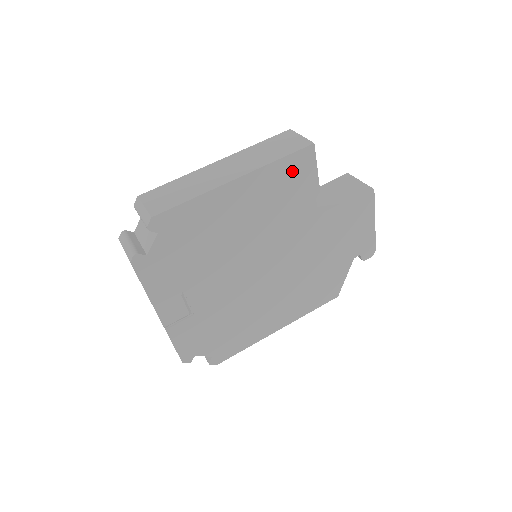
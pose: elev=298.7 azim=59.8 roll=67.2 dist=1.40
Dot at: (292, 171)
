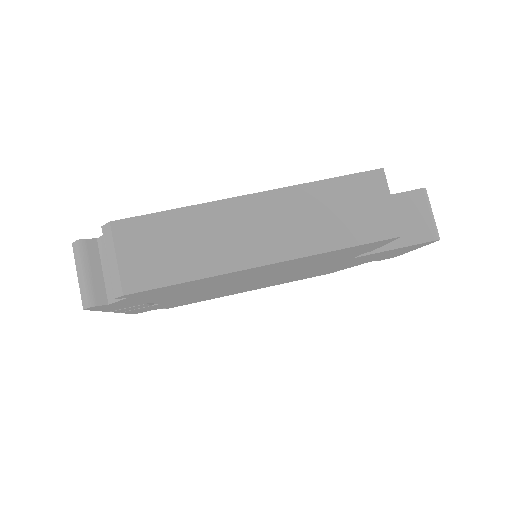
Dot at: (349, 250)
